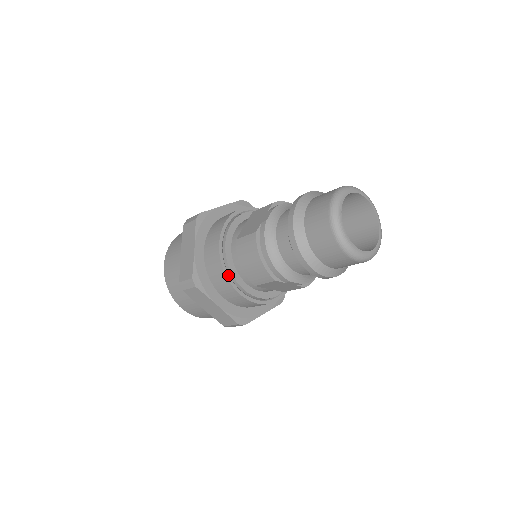
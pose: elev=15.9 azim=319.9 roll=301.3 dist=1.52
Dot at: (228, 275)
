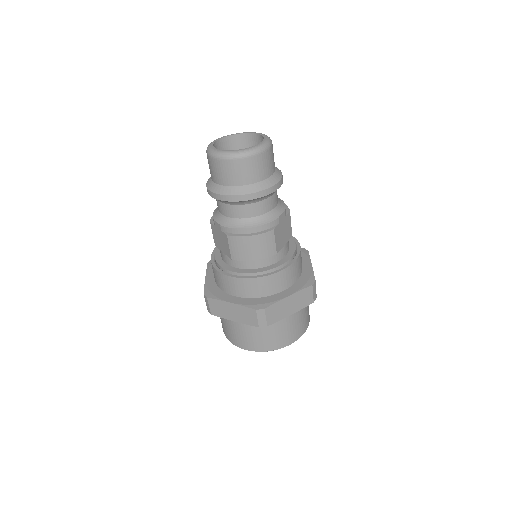
Dot at: occluded
